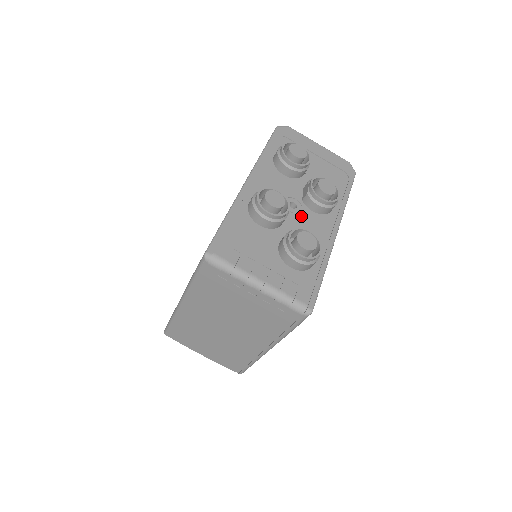
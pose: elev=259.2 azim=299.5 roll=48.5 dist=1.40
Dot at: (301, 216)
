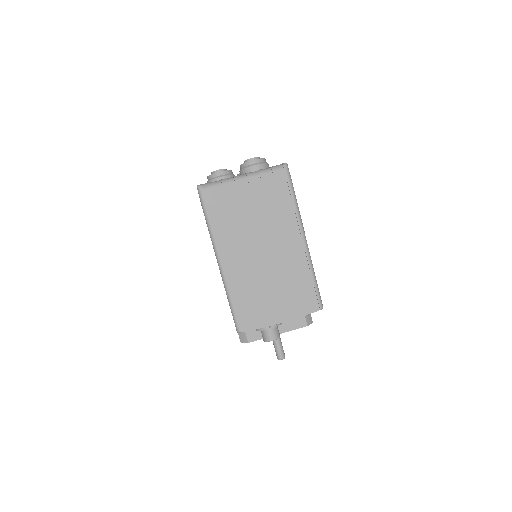
Dot at: occluded
